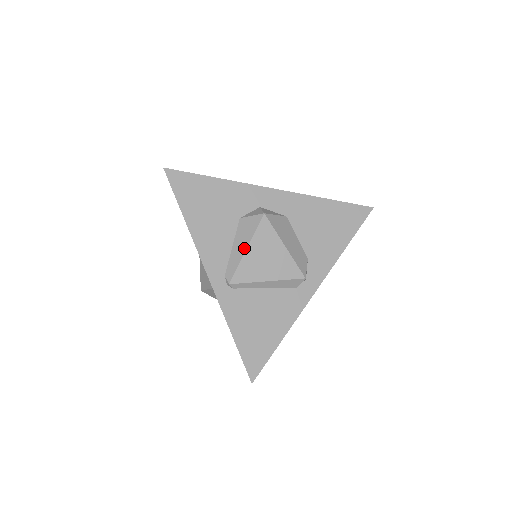
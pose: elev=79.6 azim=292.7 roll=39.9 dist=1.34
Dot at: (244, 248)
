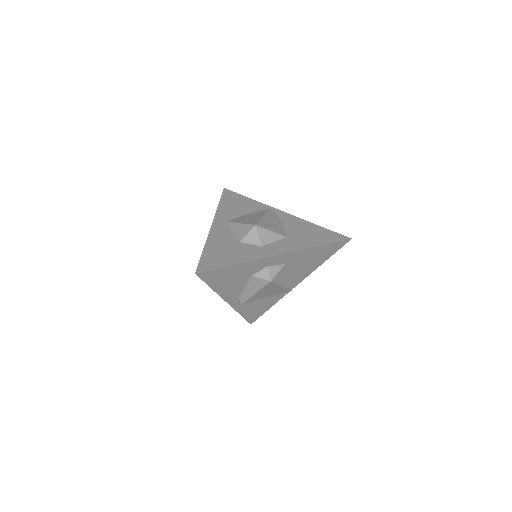
Dot at: (254, 293)
